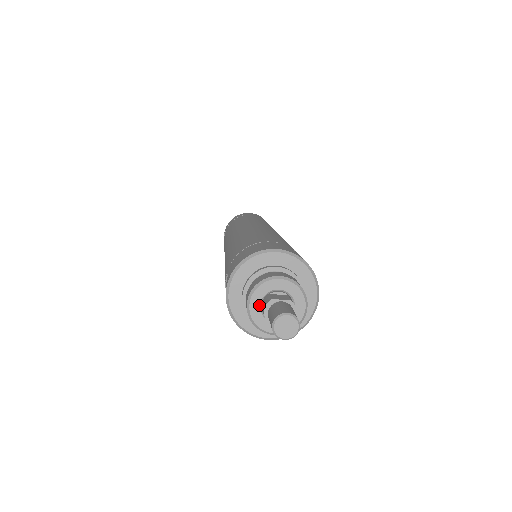
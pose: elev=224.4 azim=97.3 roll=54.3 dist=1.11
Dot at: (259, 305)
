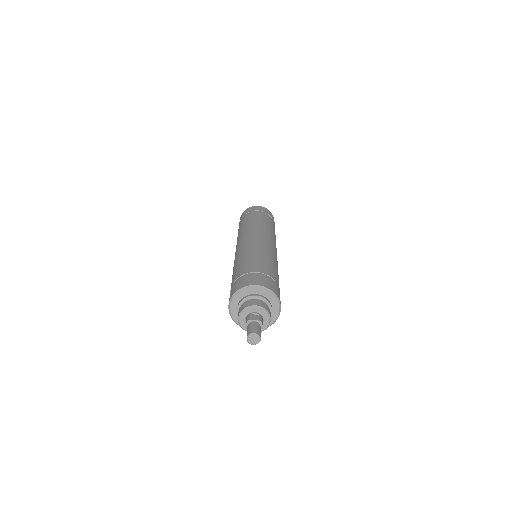
Dot at: (244, 319)
